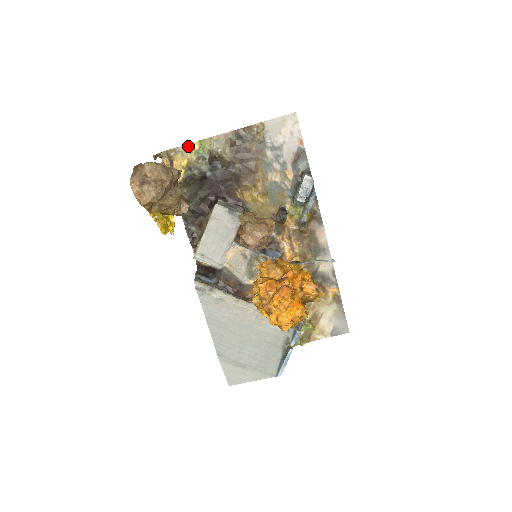
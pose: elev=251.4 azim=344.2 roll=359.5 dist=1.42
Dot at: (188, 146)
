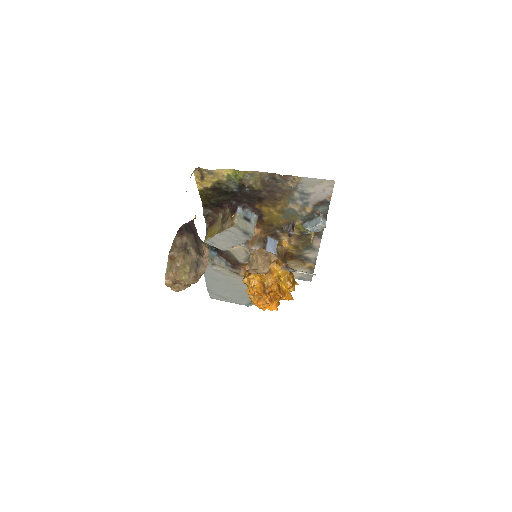
Dot at: (222, 171)
